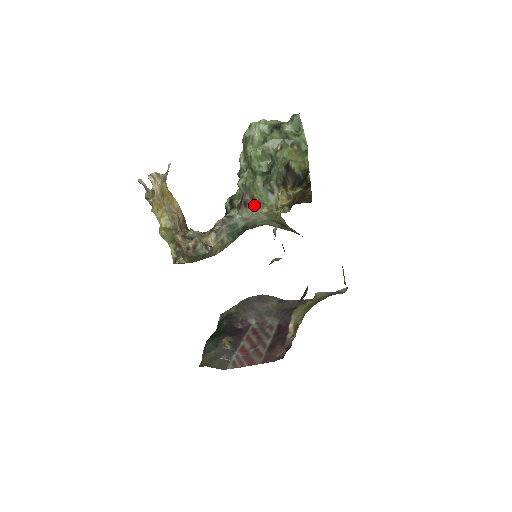
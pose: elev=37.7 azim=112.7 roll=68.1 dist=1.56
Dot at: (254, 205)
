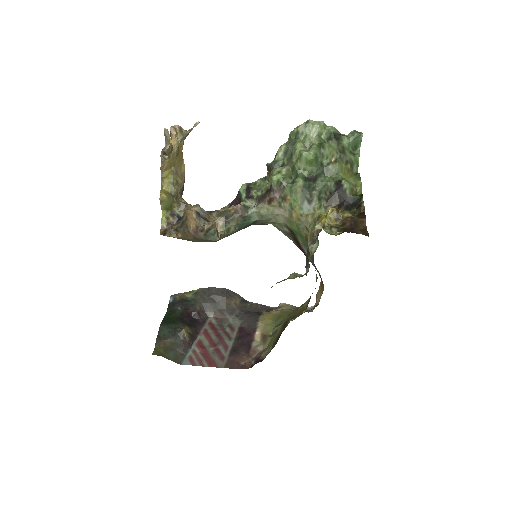
Dot at: (280, 206)
